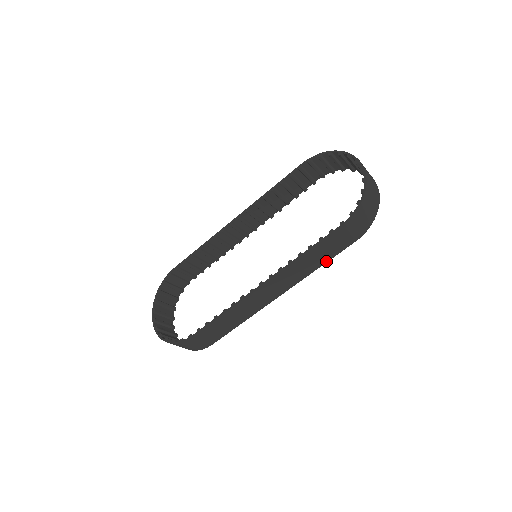
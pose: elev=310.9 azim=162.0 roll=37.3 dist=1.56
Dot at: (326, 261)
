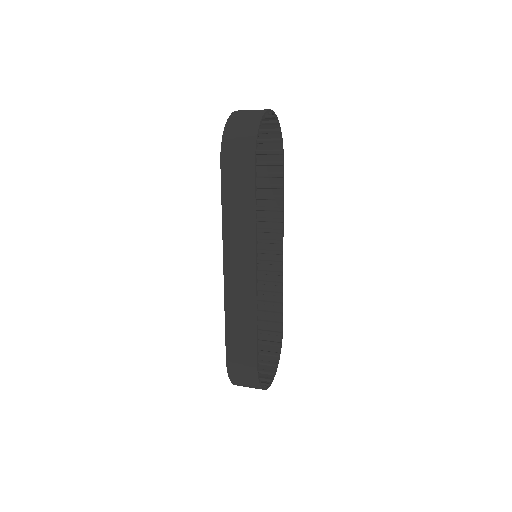
Dot at: (254, 203)
